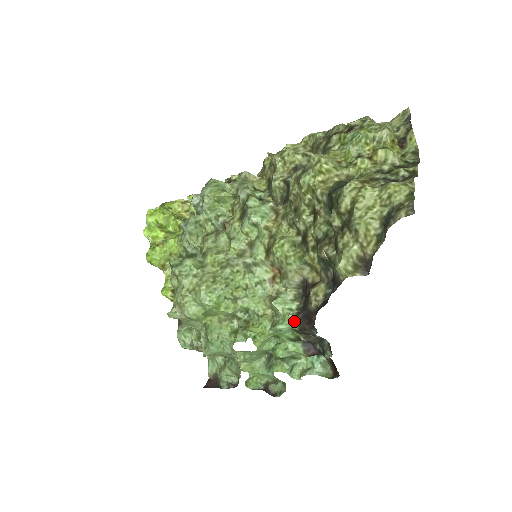
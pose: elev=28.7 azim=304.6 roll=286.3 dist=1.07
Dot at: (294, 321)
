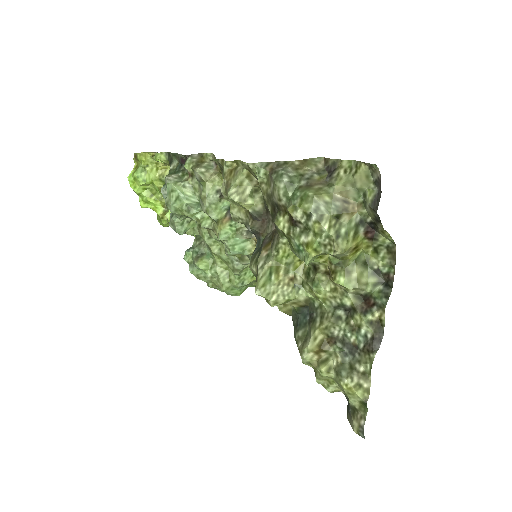
Dot at: occluded
